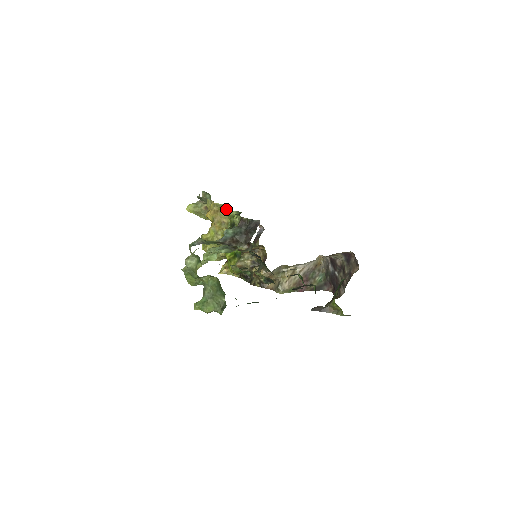
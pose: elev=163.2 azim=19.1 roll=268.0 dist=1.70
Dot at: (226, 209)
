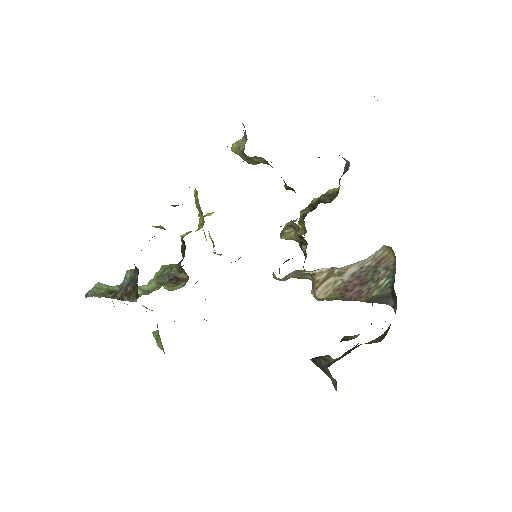
Dot at: occluded
